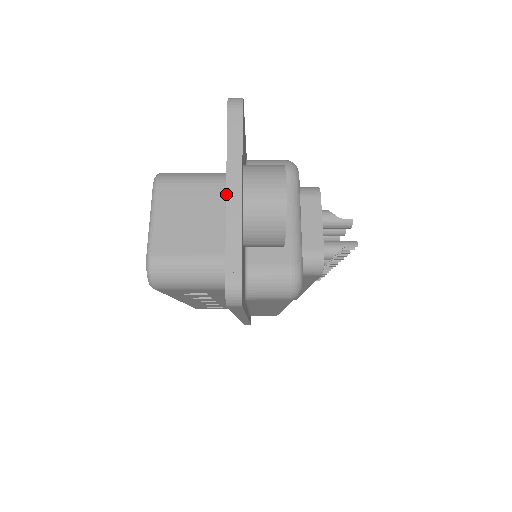
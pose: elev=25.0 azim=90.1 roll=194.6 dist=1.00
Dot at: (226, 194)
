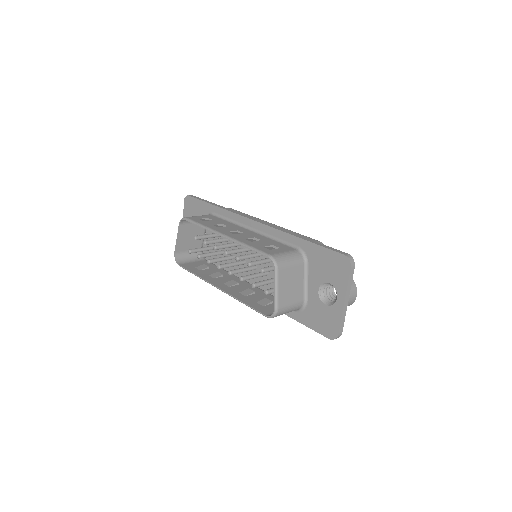
Dot at: (344, 303)
